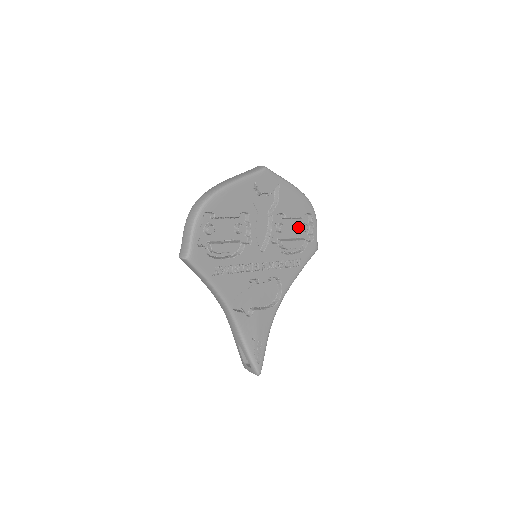
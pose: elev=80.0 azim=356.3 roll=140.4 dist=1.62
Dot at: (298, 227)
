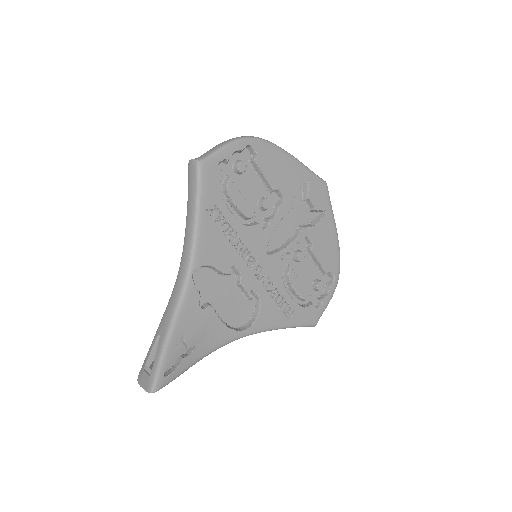
Dot at: (313, 279)
